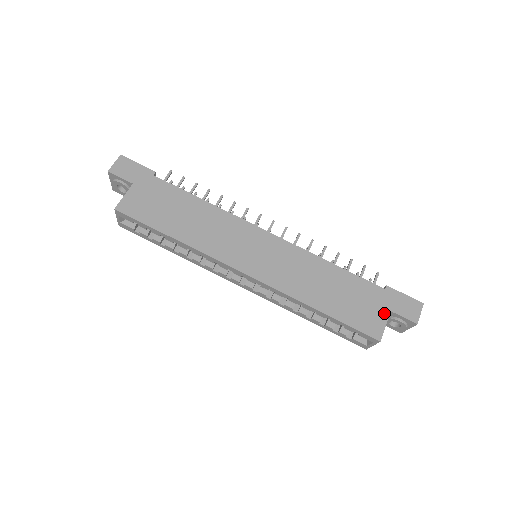
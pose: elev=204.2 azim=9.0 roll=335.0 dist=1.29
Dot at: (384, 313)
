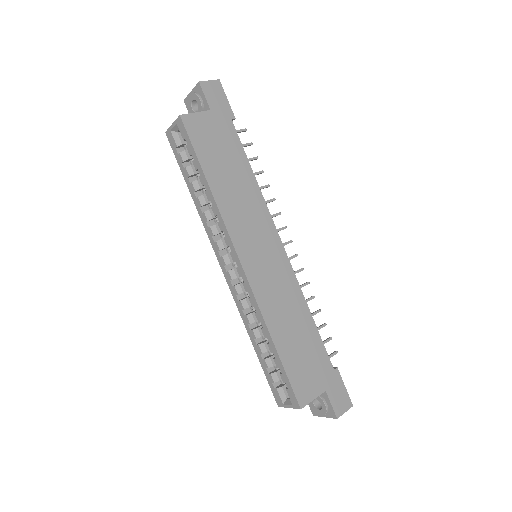
Dot at: (320, 388)
